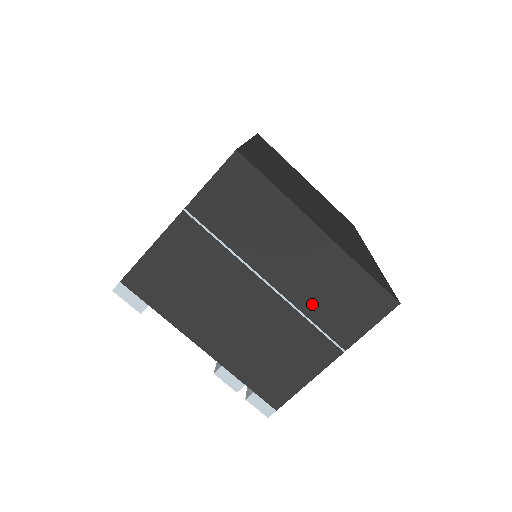
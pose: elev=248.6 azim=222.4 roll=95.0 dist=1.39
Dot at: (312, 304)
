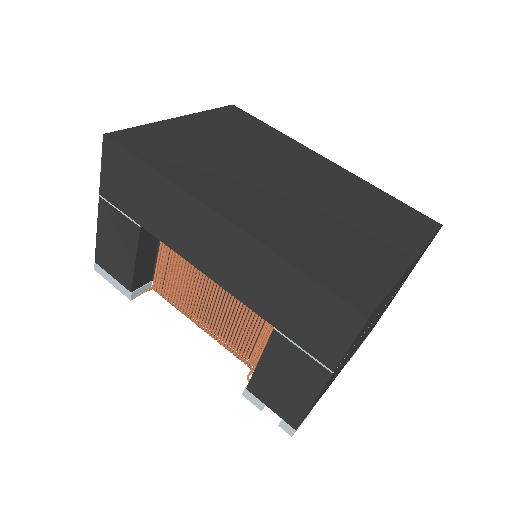
Dot at: occluded
